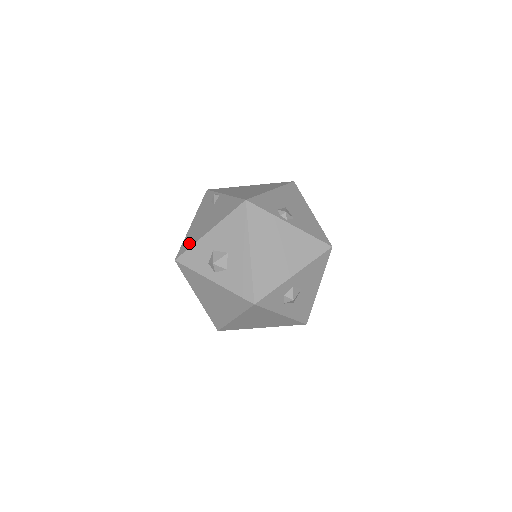
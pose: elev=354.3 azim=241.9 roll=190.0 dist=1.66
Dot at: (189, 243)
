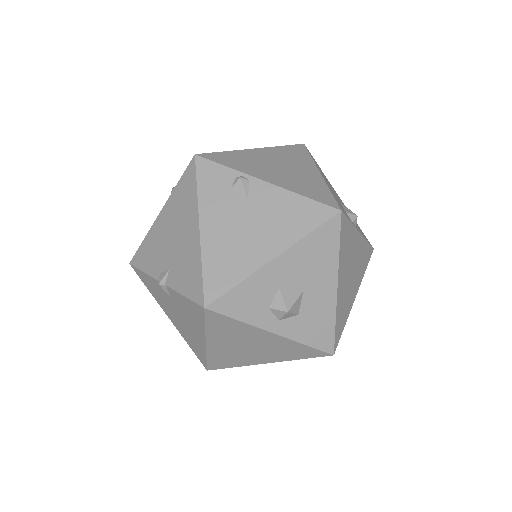
Dot at: (228, 275)
